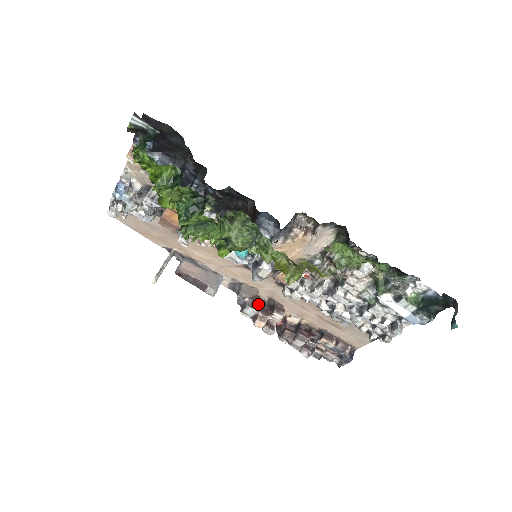
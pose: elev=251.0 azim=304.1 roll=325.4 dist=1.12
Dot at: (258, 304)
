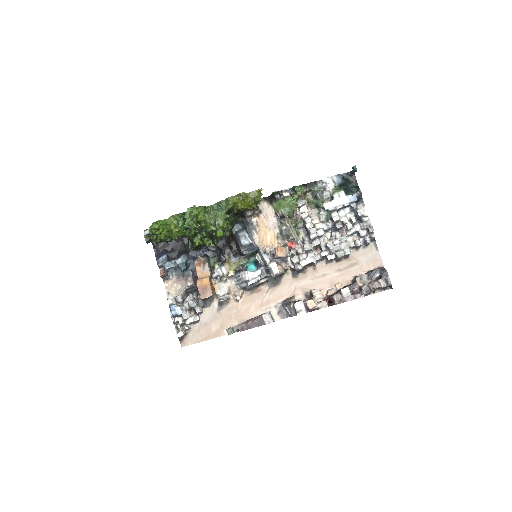
Dot at: occluded
